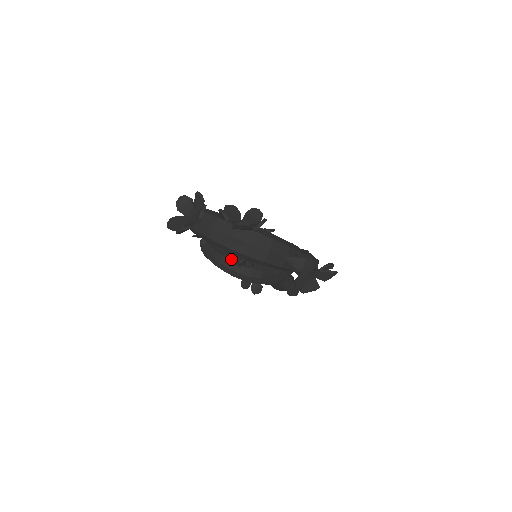
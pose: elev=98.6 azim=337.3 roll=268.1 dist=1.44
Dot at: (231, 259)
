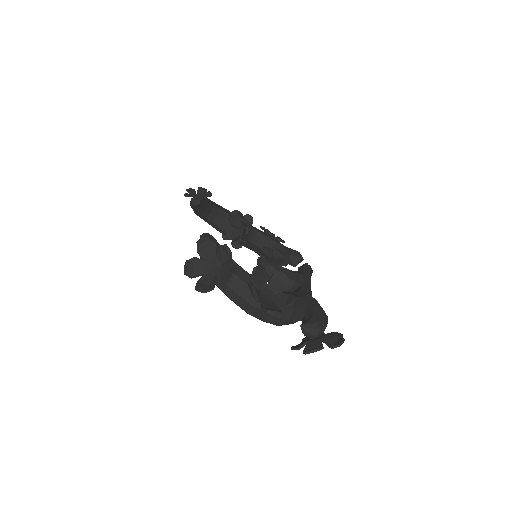
Dot at: (219, 215)
